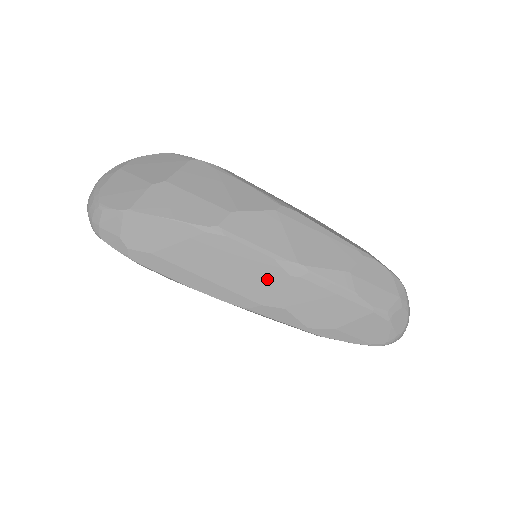
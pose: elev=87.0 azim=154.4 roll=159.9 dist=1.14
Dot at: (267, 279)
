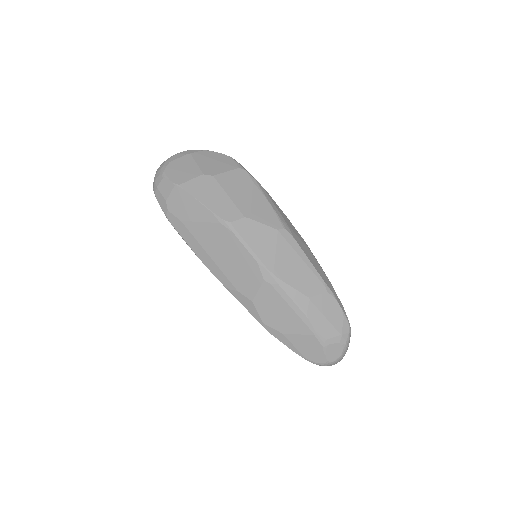
Dot at: (248, 275)
